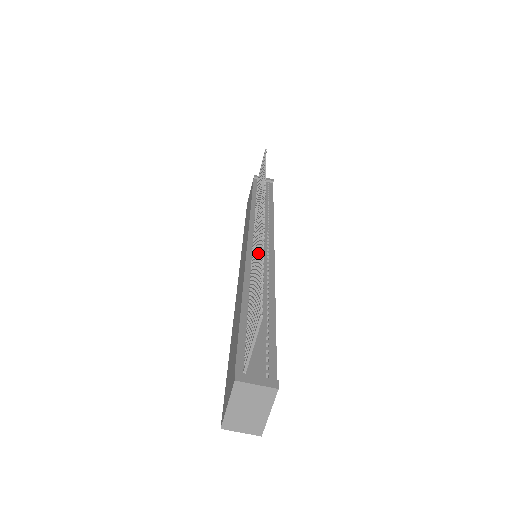
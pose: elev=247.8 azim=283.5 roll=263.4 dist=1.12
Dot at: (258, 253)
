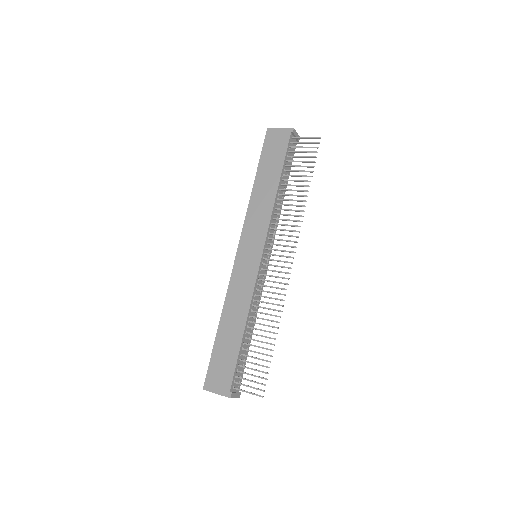
Dot at: (270, 315)
